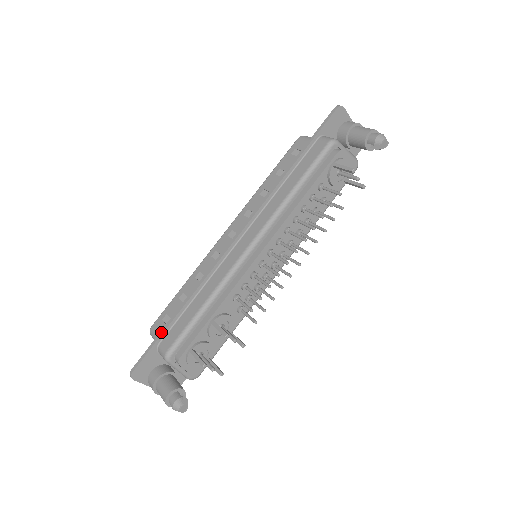
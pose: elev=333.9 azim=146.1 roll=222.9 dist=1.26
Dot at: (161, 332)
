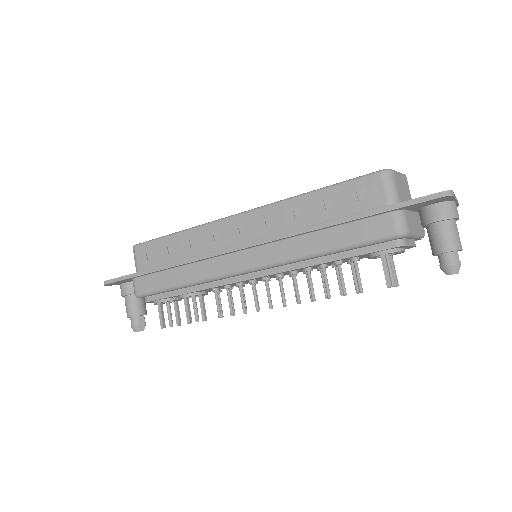
Dot at: (138, 273)
